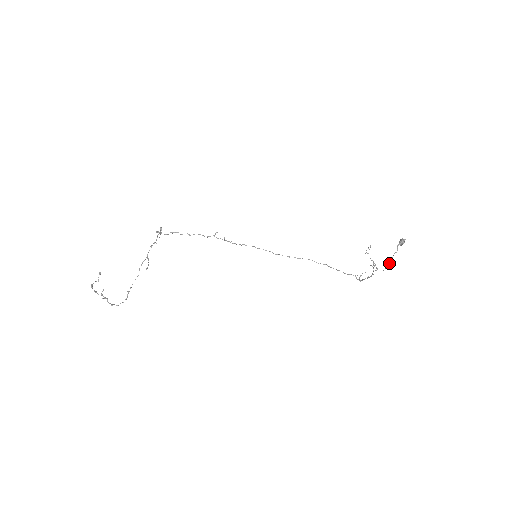
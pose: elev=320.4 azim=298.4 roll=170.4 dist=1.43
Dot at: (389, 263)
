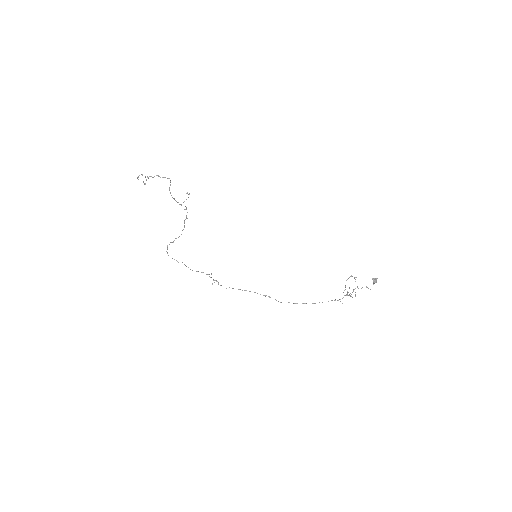
Dot at: (366, 287)
